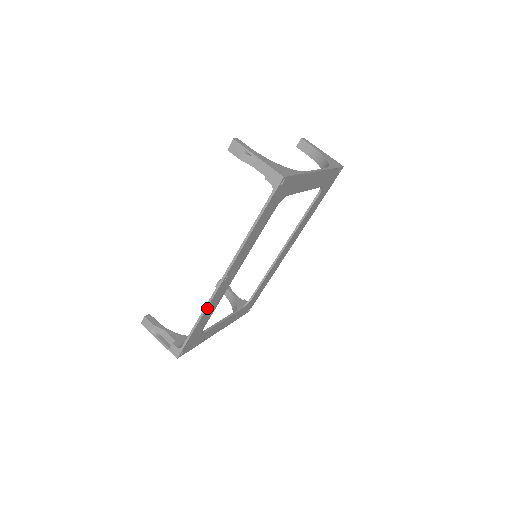
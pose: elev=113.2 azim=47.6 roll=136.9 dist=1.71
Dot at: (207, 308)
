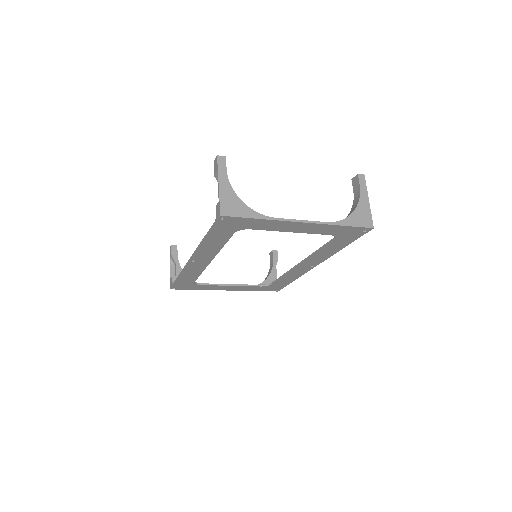
Dot at: (184, 271)
